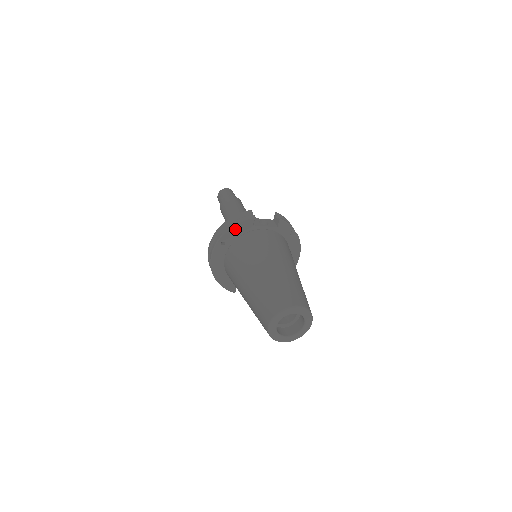
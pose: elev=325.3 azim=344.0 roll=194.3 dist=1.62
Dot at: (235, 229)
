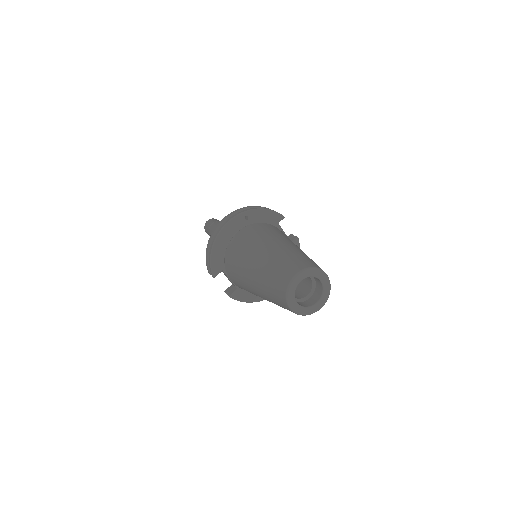
Dot at: (265, 213)
